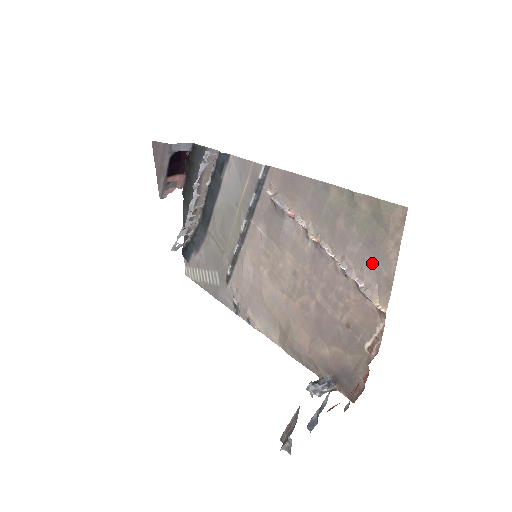
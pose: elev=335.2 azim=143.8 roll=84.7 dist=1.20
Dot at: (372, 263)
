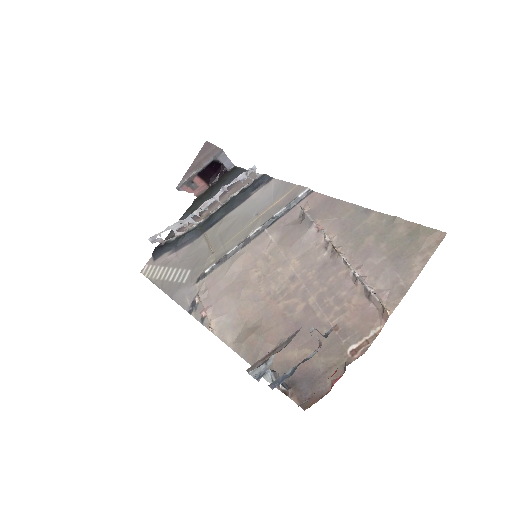
Dot at: (391, 273)
